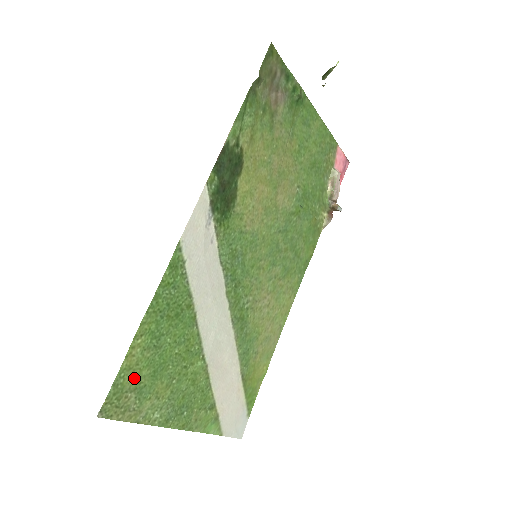
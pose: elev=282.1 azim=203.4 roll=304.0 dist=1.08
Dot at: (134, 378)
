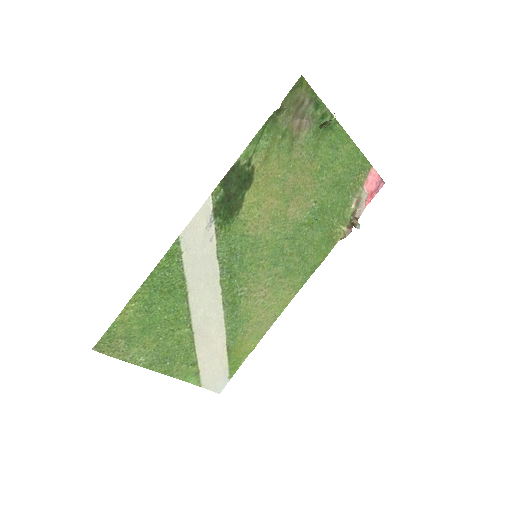
Dot at: (125, 330)
